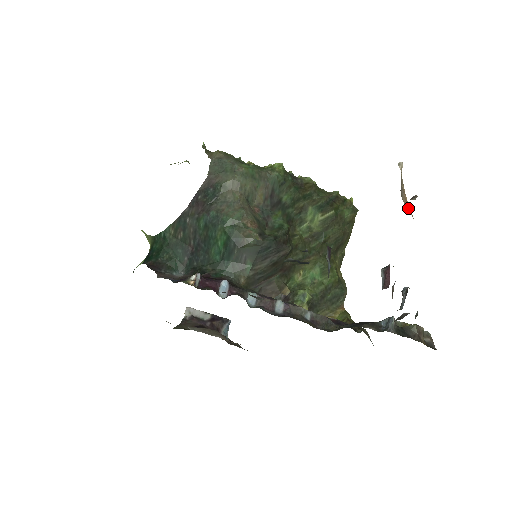
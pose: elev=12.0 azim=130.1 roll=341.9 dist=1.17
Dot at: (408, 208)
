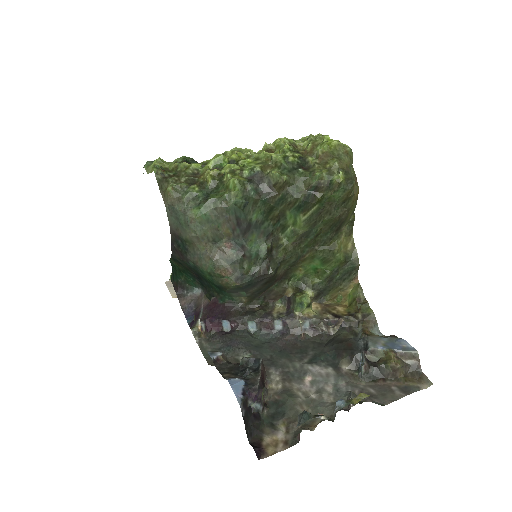
Dot at: occluded
